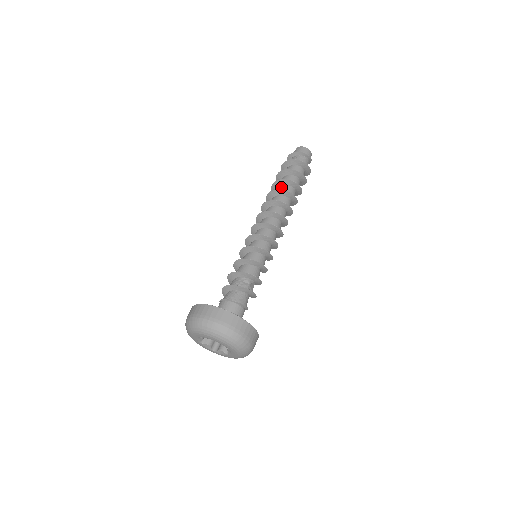
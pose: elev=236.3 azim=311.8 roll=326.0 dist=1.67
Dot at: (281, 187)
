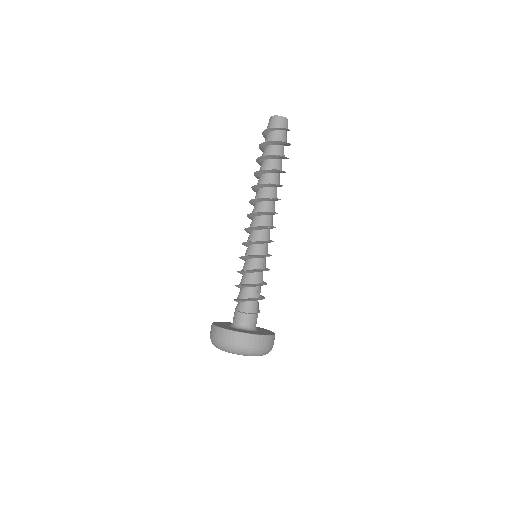
Dot at: (271, 176)
